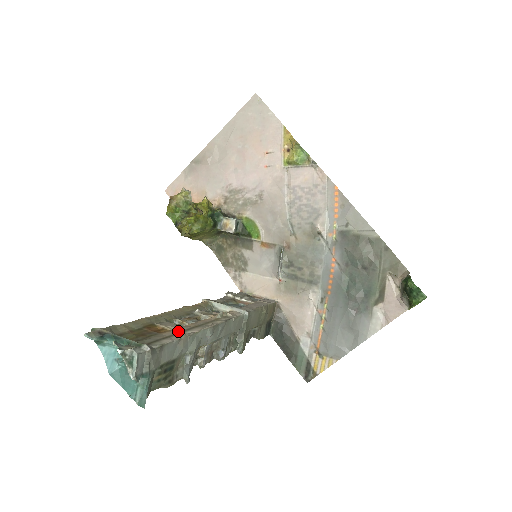
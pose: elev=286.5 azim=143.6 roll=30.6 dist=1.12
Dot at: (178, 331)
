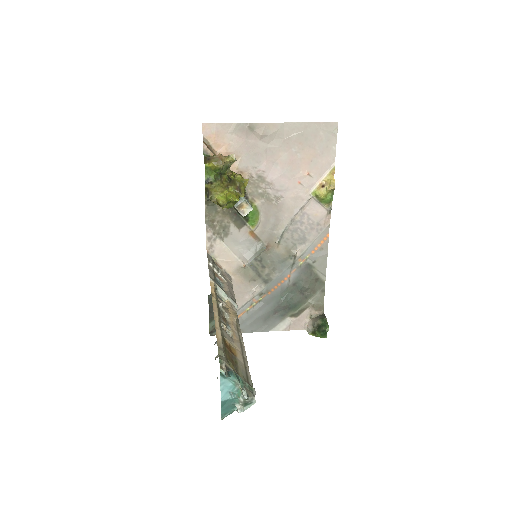
Dot at: (241, 353)
